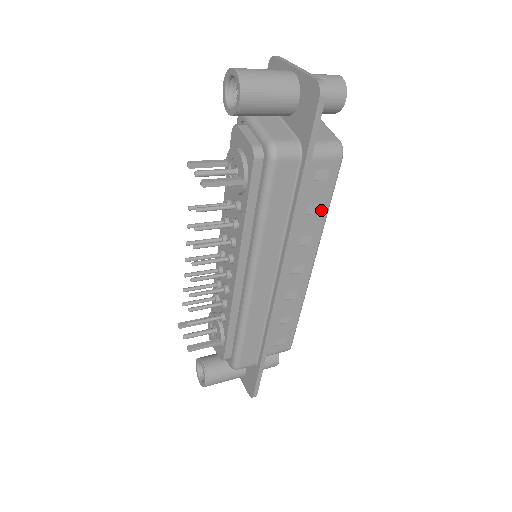
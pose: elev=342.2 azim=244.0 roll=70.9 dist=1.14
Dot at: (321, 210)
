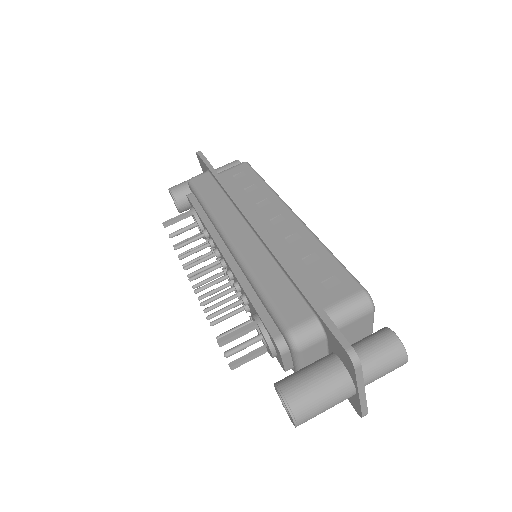
Dot at: occluded
